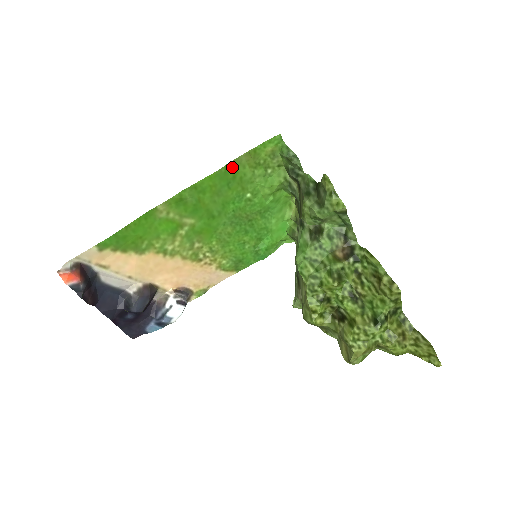
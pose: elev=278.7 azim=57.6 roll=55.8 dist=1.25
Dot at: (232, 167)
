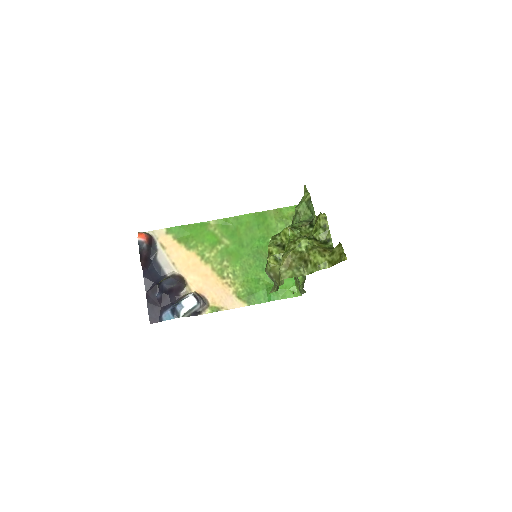
Dot at: (264, 215)
